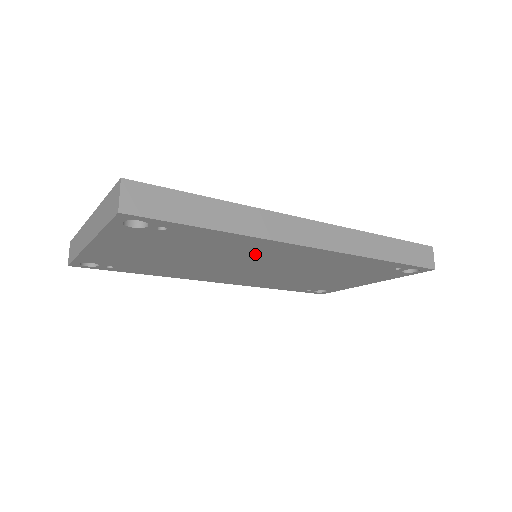
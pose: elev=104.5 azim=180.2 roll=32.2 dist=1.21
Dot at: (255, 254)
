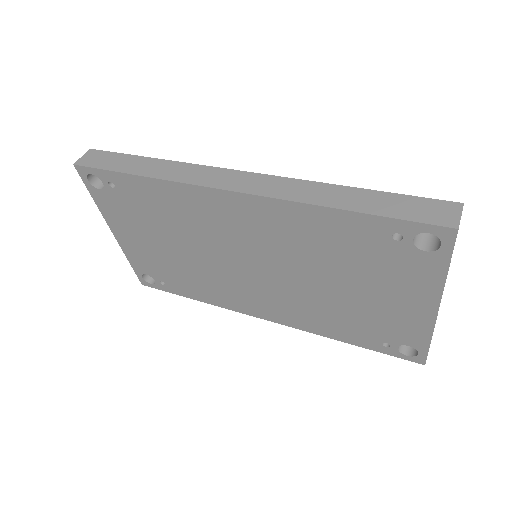
Dot at: (212, 225)
